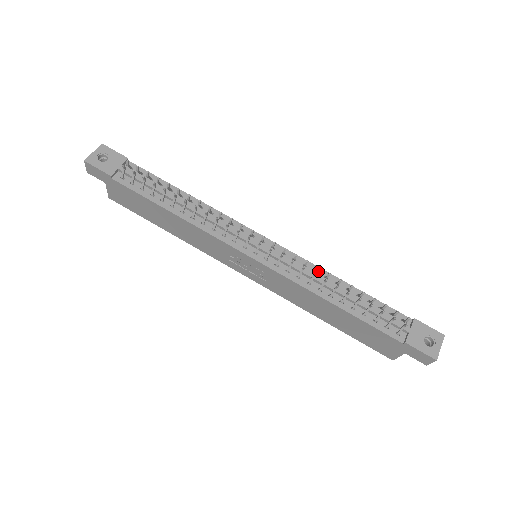
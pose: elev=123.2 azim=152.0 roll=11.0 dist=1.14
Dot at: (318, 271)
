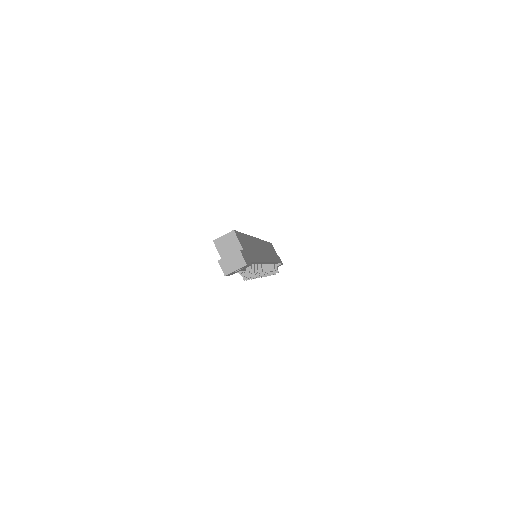
Dot at: occluded
